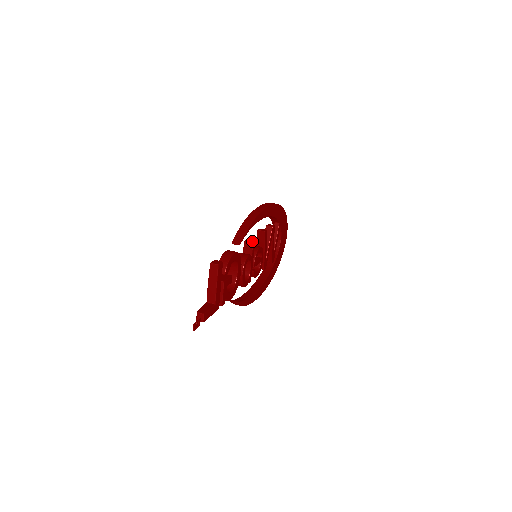
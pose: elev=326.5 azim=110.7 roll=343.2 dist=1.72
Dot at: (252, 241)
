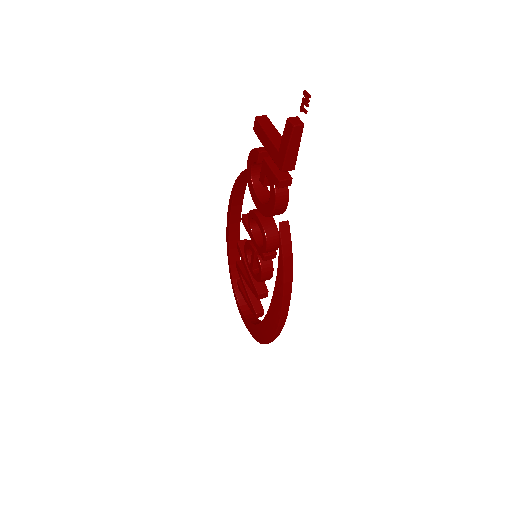
Dot at: occluded
